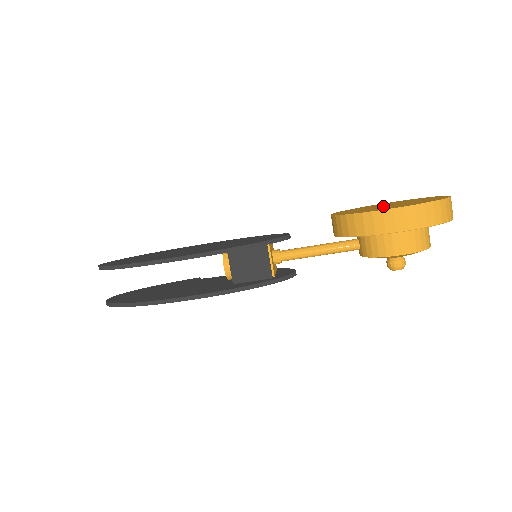
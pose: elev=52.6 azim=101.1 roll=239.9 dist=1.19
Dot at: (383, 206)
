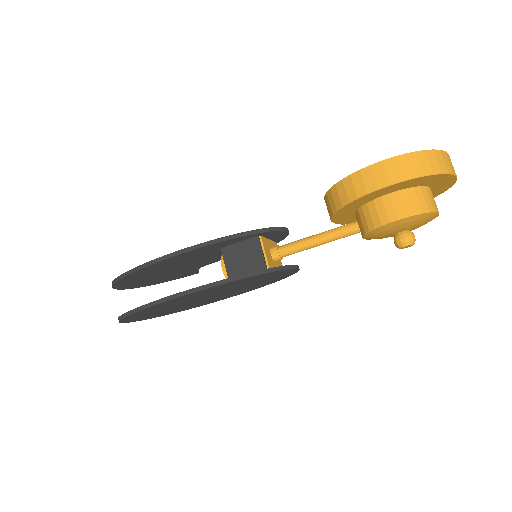
Dot at: occluded
